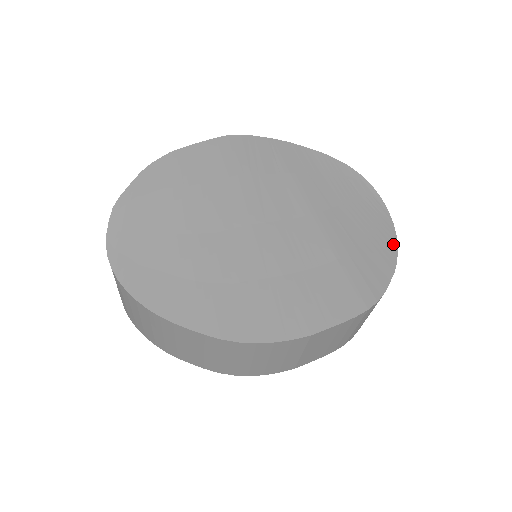
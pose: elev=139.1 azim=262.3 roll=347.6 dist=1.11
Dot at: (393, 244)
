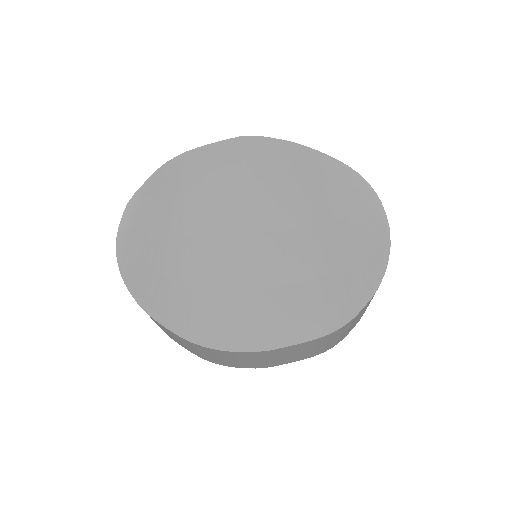
Dot at: (382, 266)
